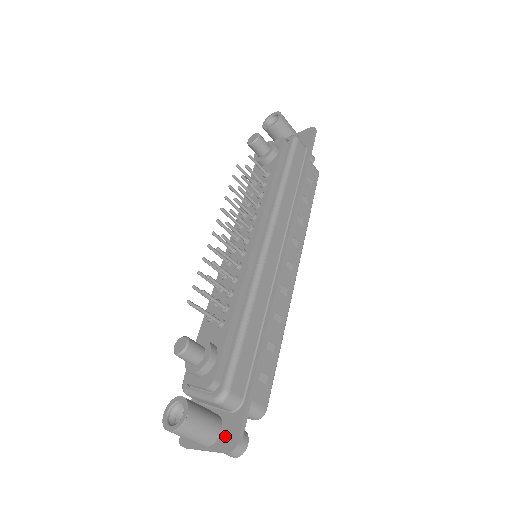
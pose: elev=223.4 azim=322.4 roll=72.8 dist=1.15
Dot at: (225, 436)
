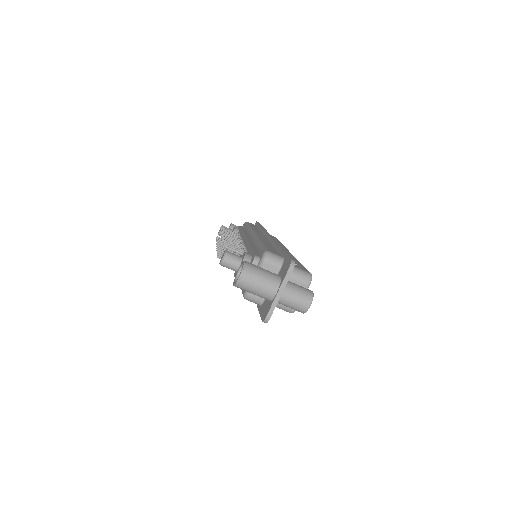
Dot at: (284, 272)
